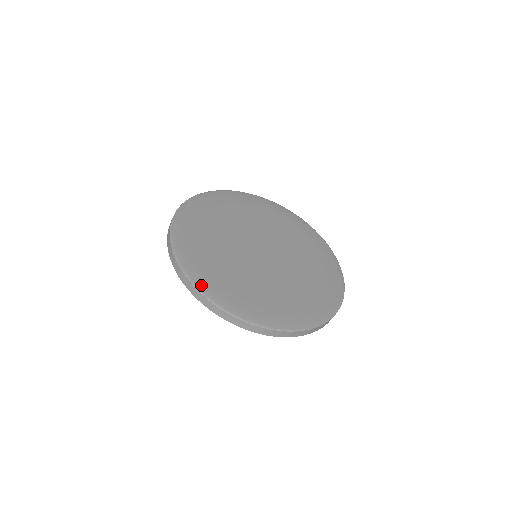
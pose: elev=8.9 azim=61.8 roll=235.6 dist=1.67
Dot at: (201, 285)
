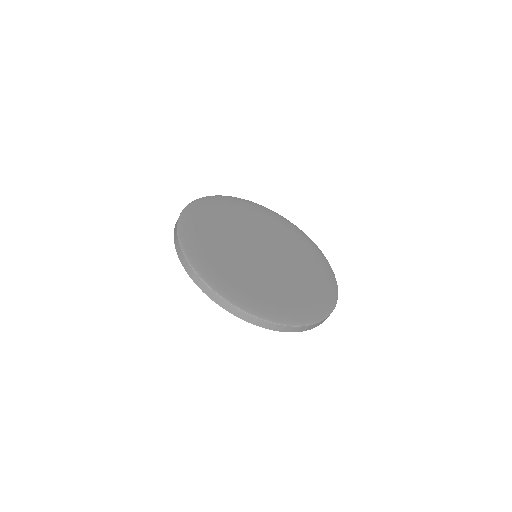
Dot at: (186, 247)
